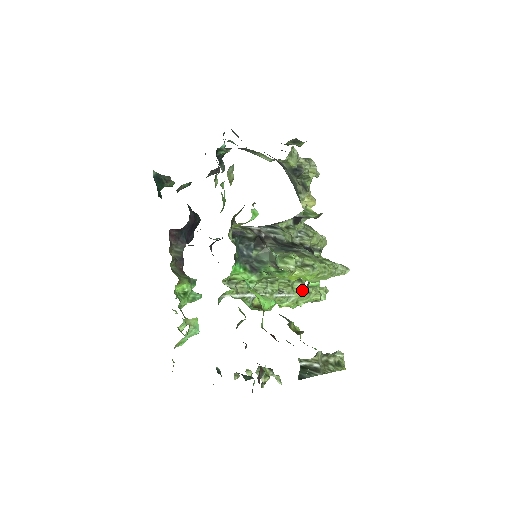
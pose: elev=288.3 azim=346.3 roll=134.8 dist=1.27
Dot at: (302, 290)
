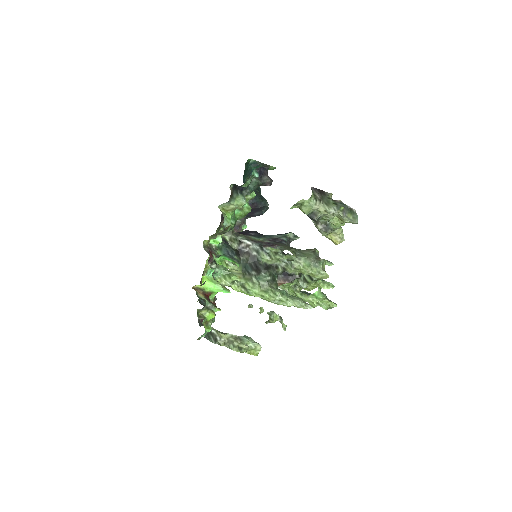
Dot at: (295, 293)
